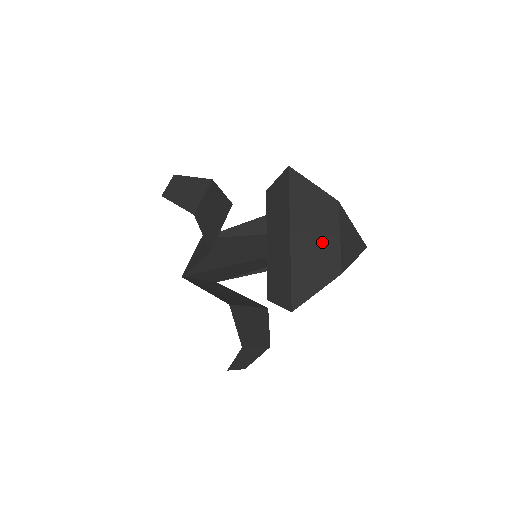
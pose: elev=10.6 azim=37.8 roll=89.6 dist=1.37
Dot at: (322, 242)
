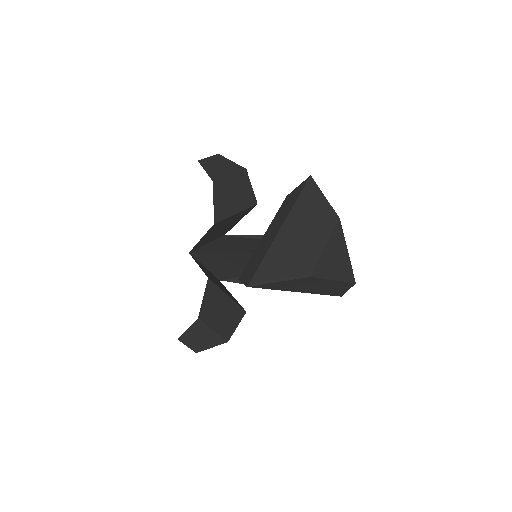
Dot at: (307, 244)
